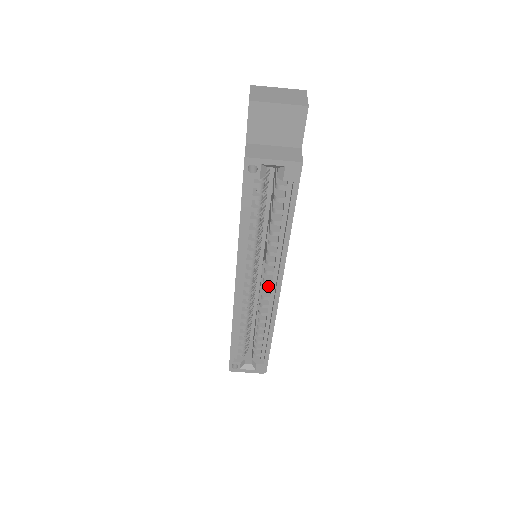
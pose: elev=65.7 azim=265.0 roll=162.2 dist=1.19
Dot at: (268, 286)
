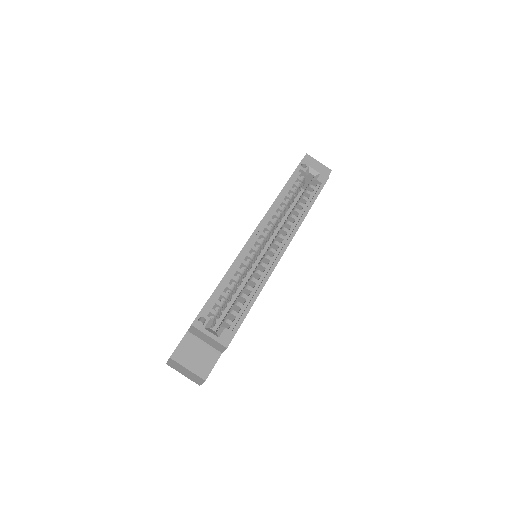
Dot at: (274, 250)
